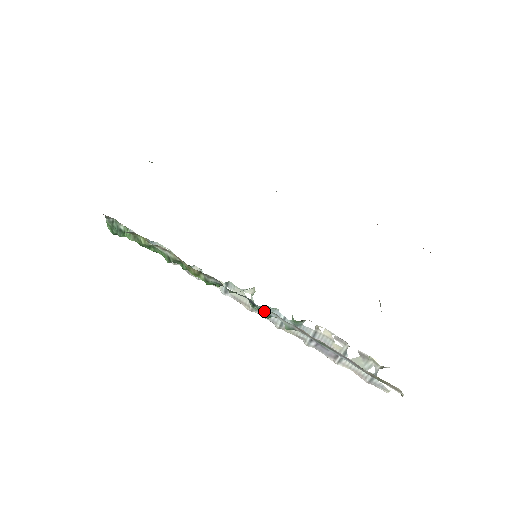
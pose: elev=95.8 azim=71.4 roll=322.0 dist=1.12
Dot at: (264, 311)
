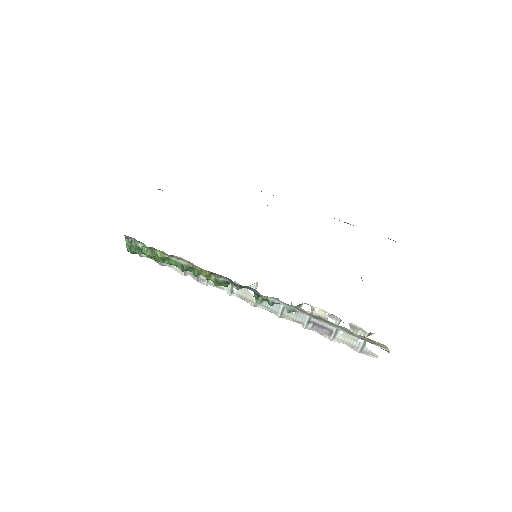
Dot at: (268, 299)
